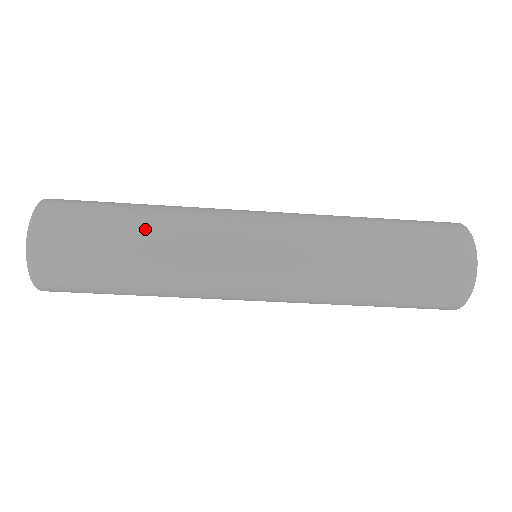
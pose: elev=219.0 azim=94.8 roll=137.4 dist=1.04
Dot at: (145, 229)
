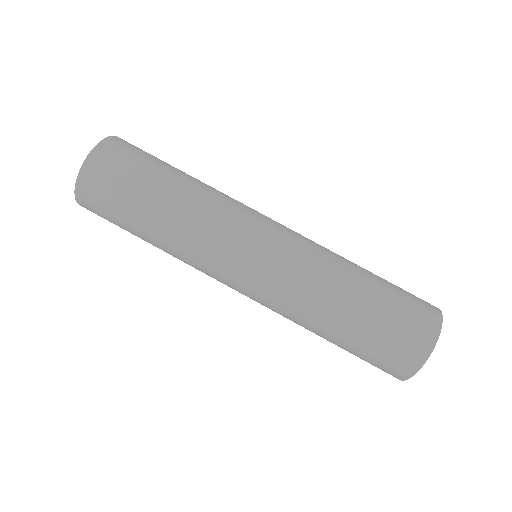
Dot at: (188, 180)
